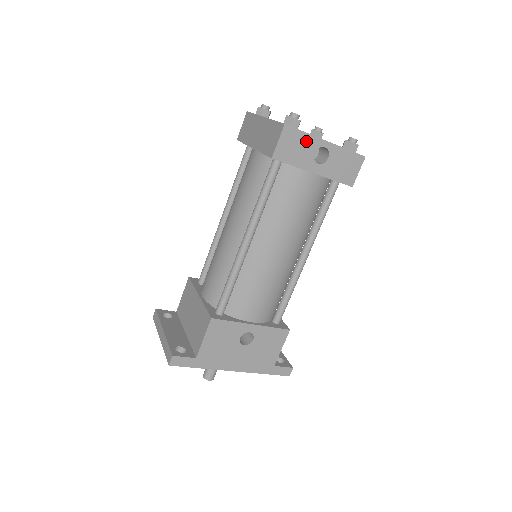
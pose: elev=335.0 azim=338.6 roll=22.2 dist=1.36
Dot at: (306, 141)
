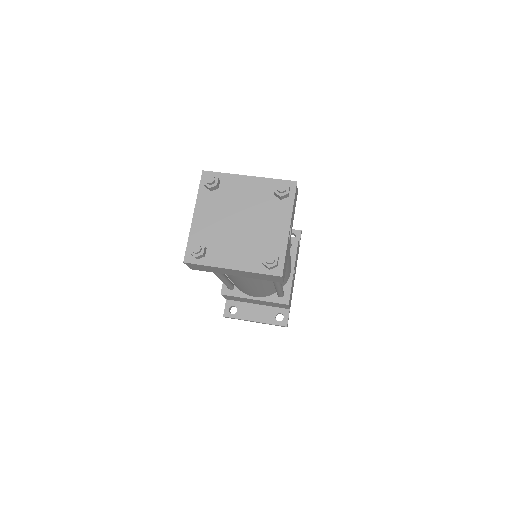
Dot at: occluded
